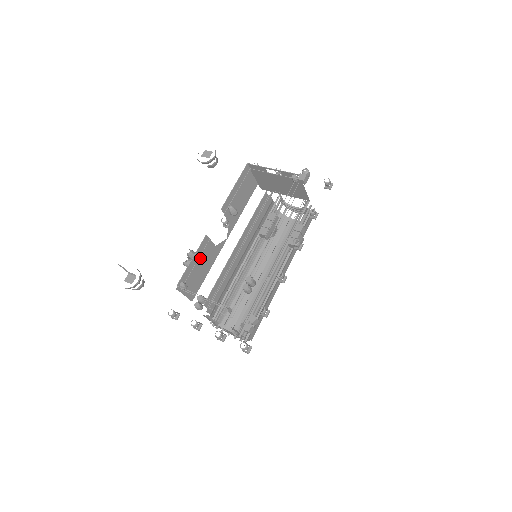
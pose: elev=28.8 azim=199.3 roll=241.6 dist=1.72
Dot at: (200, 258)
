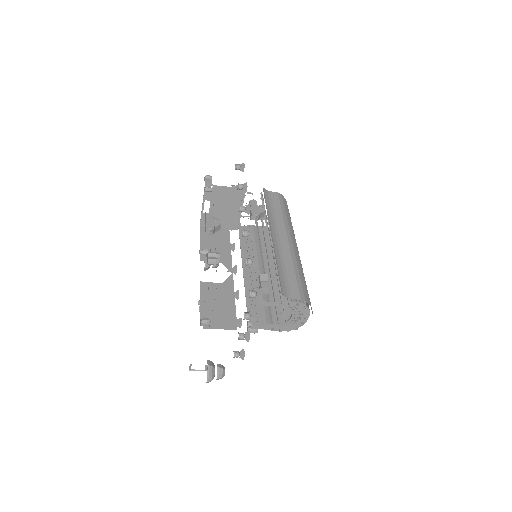
Dot at: (212, 298)
